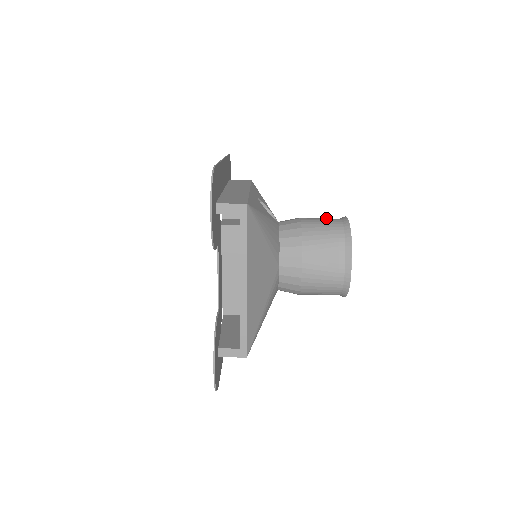
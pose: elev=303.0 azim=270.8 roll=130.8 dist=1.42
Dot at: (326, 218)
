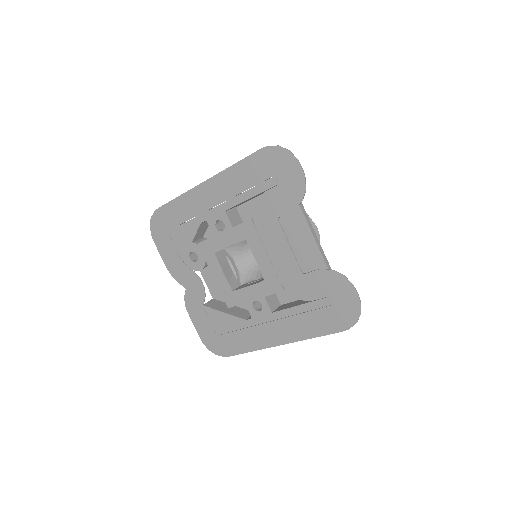
Dot at: occluded
